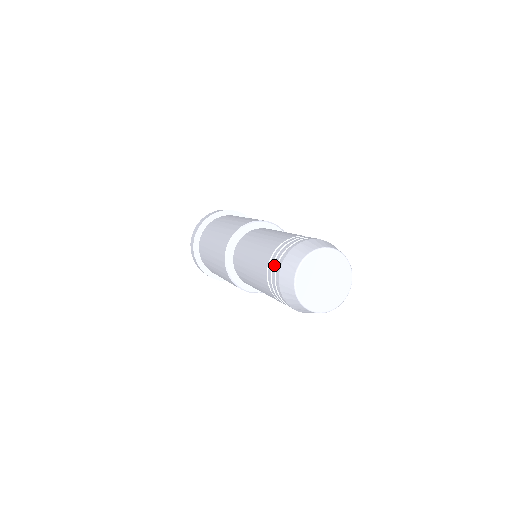
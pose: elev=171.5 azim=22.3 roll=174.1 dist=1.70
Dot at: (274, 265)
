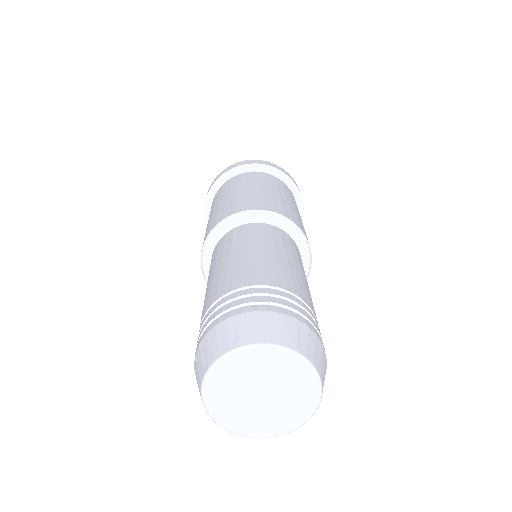
Dot at: (200, 330)
